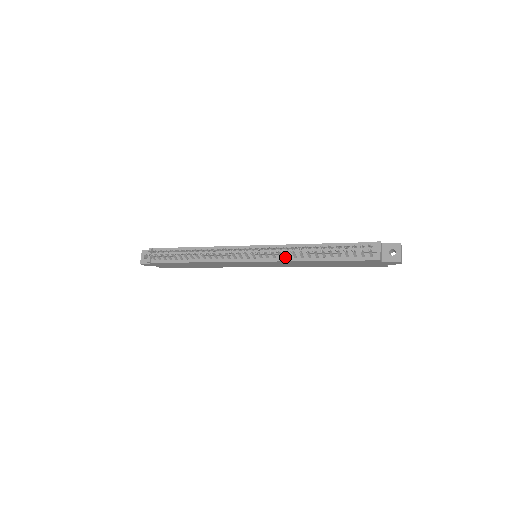
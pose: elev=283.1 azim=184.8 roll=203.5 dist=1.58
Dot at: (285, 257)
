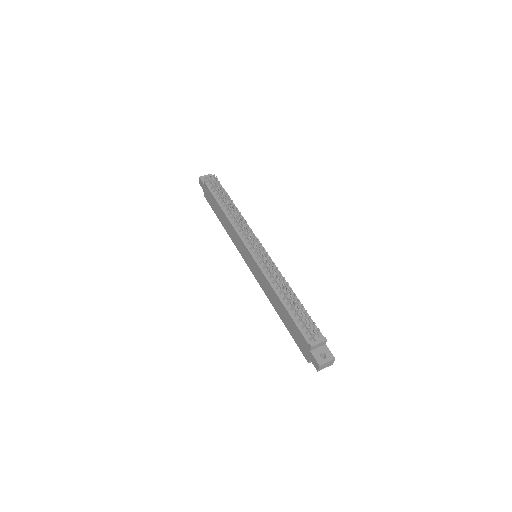
Dot at: (269, 275)
